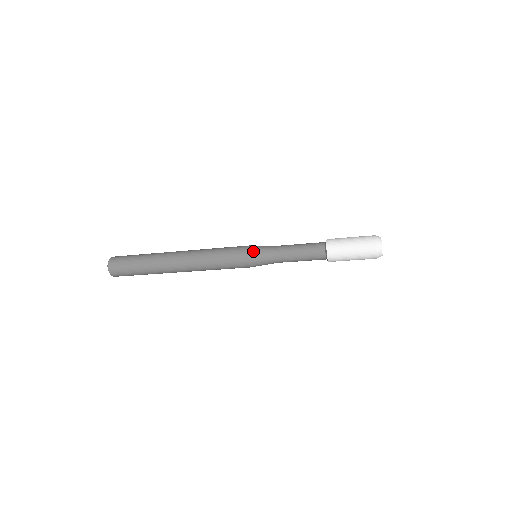
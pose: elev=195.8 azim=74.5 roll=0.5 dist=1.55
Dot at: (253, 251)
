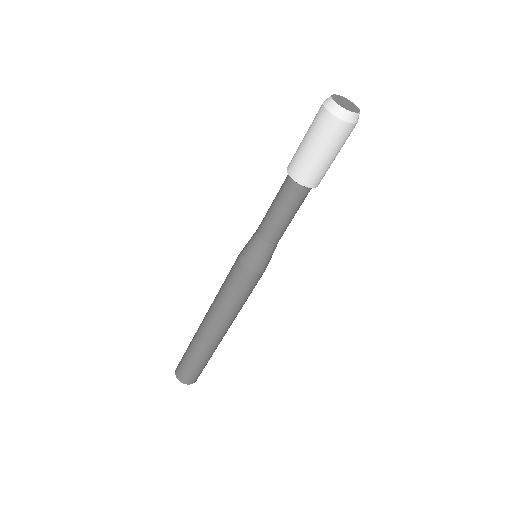
Dot at: (243, 248)
